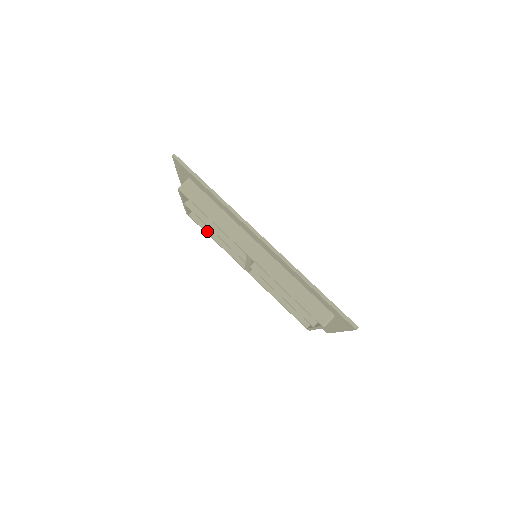
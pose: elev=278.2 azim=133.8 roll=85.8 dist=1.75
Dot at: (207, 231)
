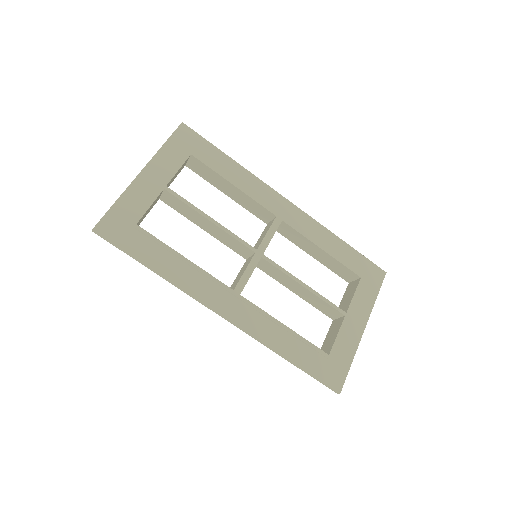
Dot at: (213, 184)
